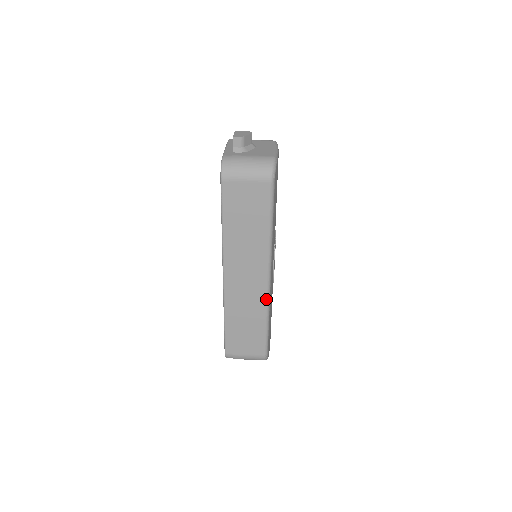
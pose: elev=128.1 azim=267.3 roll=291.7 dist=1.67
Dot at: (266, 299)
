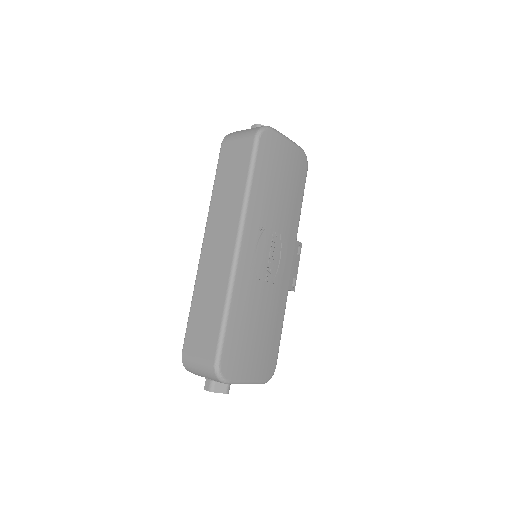
Dot at: (230, 273)
